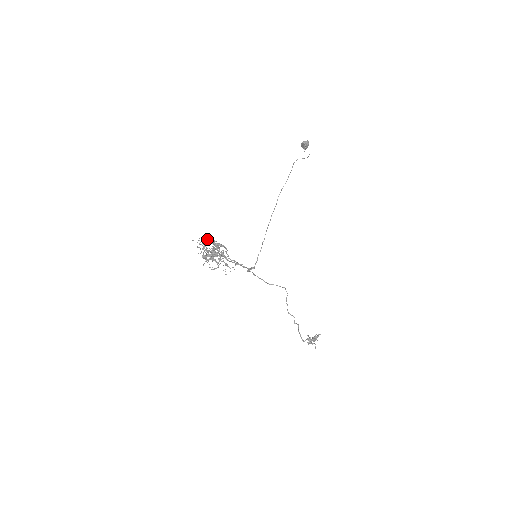
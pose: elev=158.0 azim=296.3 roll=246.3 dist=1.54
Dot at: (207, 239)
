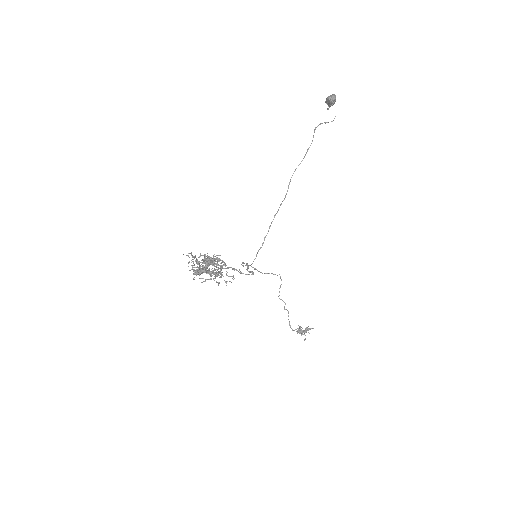
Dot at: (202, 255)
